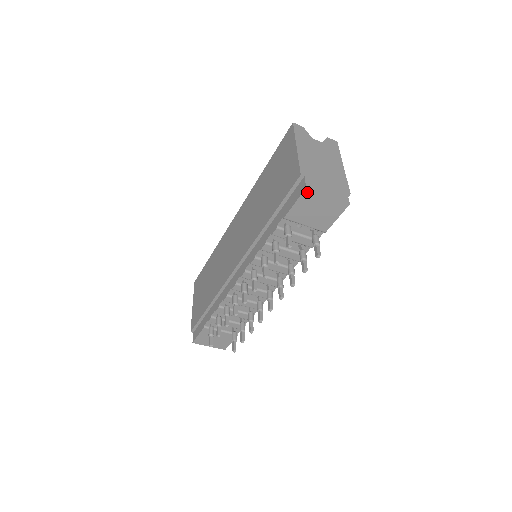
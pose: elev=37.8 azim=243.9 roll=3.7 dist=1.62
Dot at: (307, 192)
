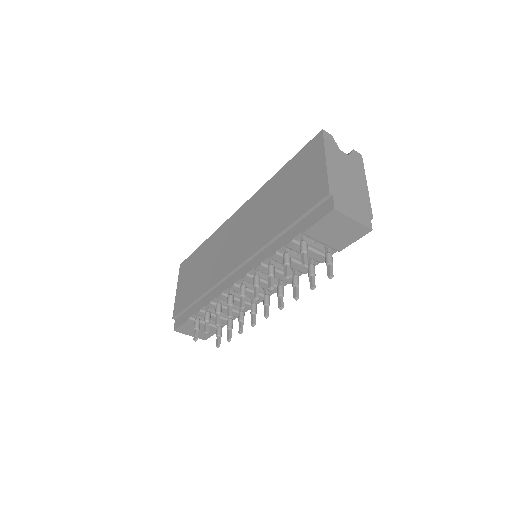
Dot at: (334, 213)
